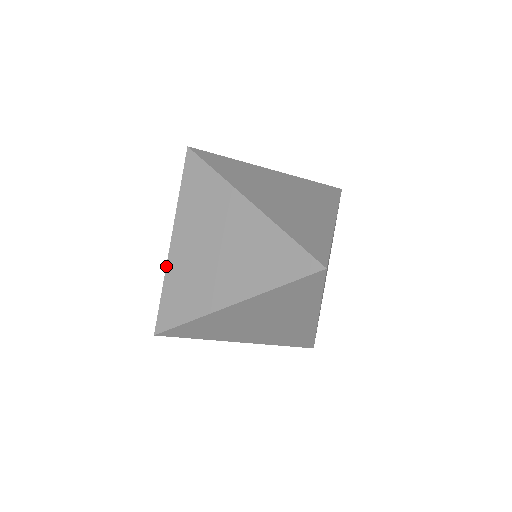
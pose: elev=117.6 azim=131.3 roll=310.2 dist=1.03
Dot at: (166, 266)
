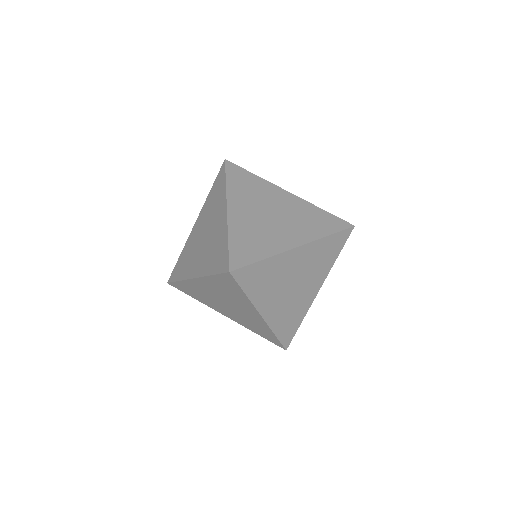
Dot at: (227, 224)
